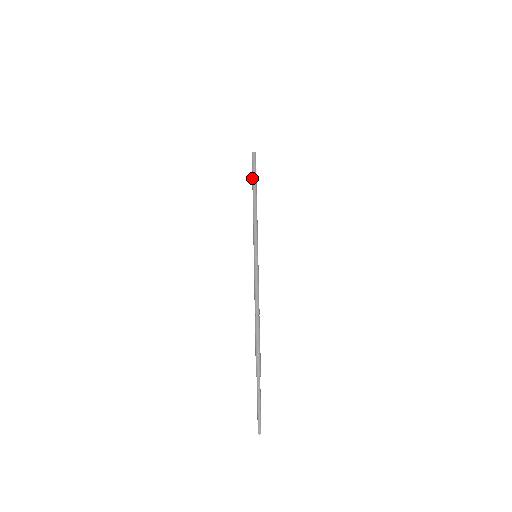
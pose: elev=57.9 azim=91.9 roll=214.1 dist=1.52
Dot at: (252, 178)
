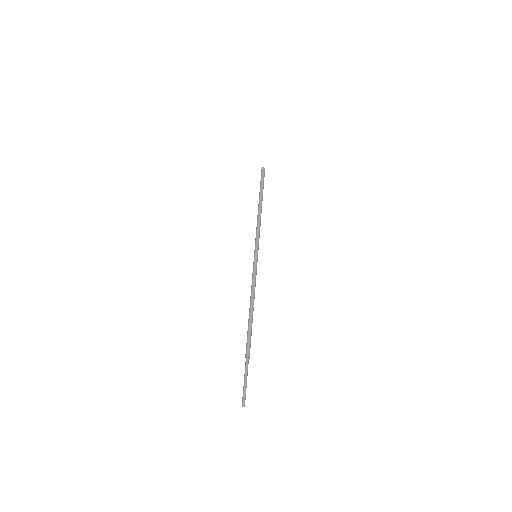
Dot at: occluded
